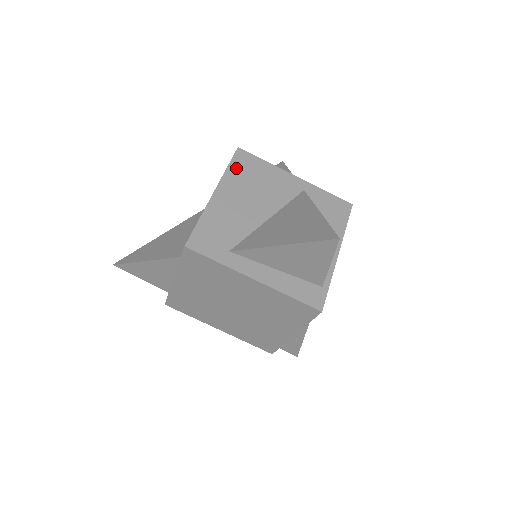
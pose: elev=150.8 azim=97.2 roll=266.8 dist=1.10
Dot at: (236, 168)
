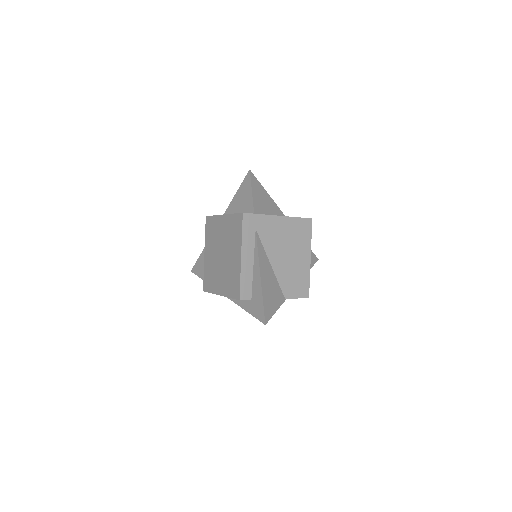
Dot at: occluded
